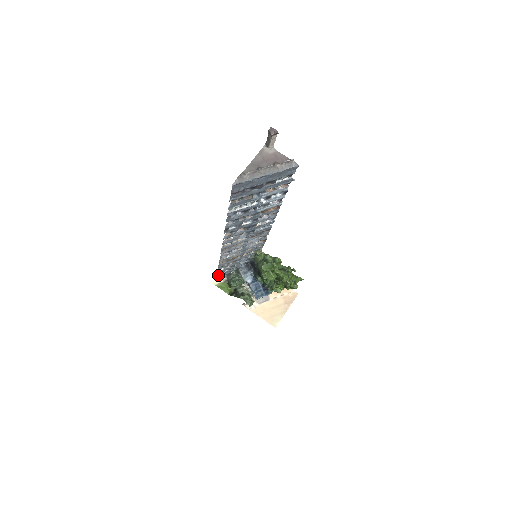
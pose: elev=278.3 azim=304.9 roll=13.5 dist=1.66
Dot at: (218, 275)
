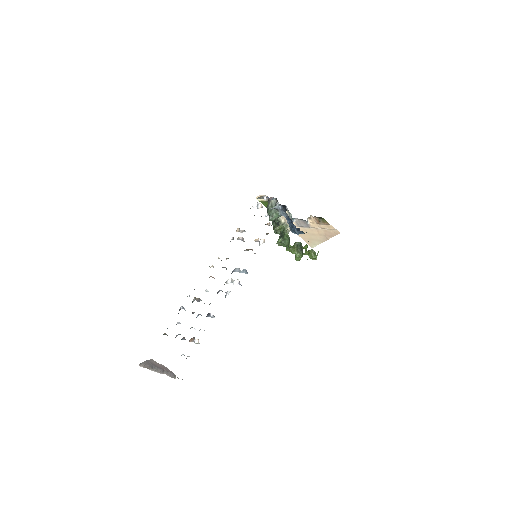
Dot at: (259, 197)
